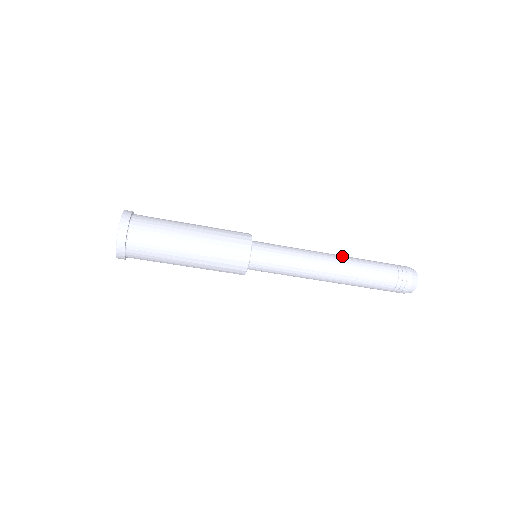
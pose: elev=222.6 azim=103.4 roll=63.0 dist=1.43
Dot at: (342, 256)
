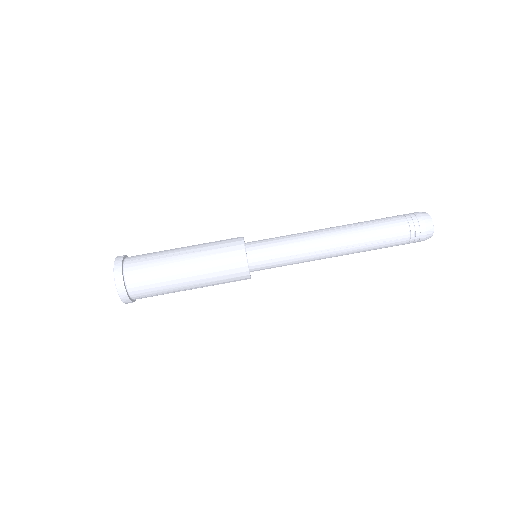
Dot at: occluded
